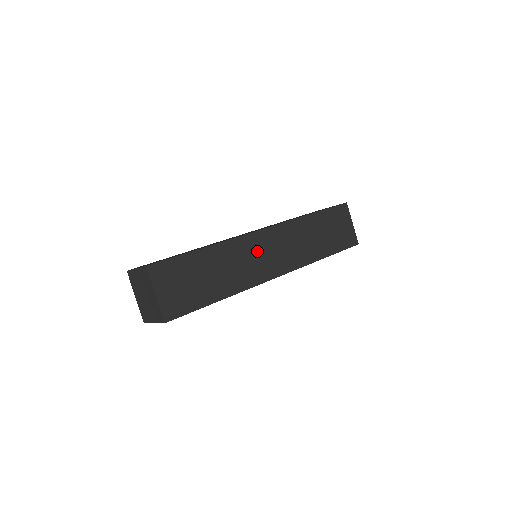
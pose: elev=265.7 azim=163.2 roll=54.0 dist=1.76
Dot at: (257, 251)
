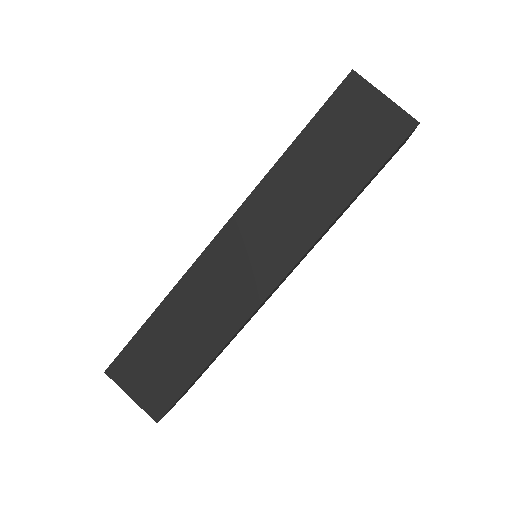
Dot at: (226, 269)
